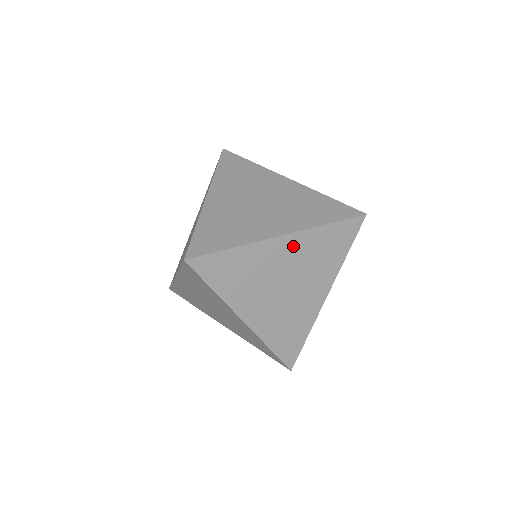
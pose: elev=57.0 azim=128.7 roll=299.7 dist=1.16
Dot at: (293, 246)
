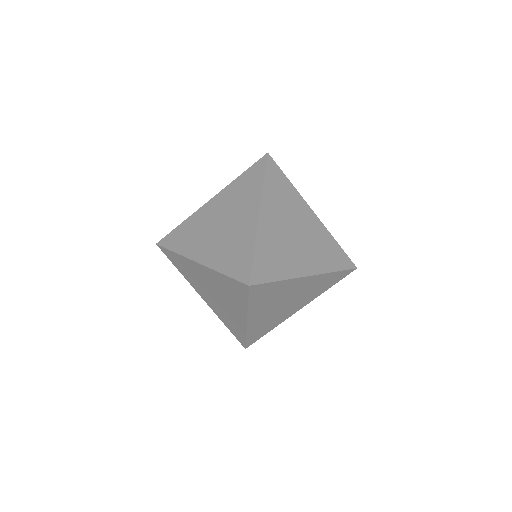
Dot at: (270, 210)
